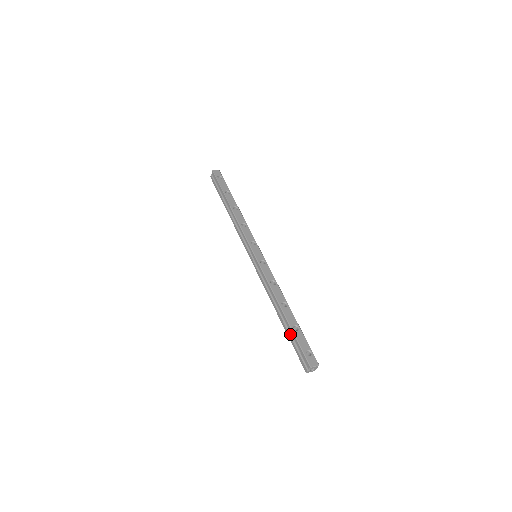
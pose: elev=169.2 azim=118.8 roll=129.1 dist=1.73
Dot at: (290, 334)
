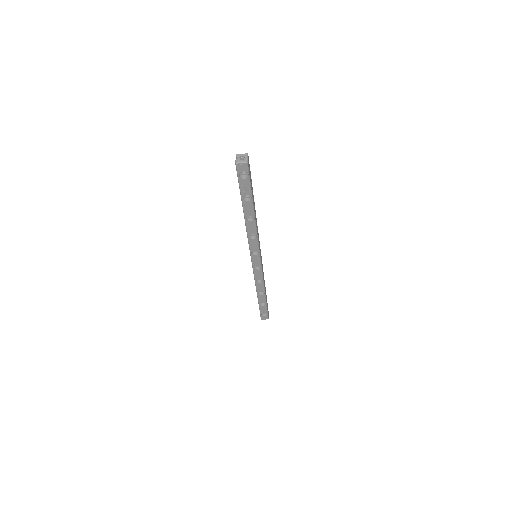
Dot at: occluded
